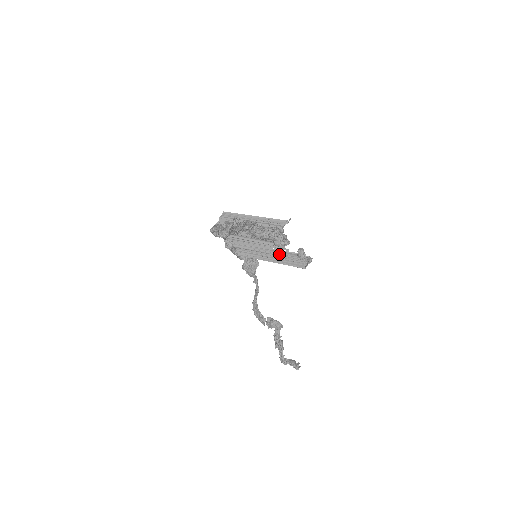
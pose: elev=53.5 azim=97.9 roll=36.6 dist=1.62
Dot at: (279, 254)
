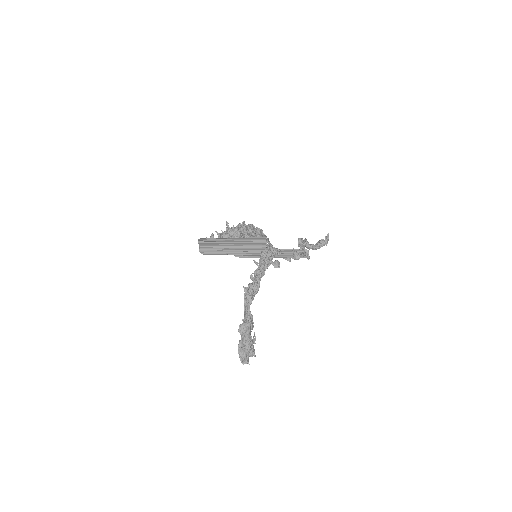
Dot at: occluded
